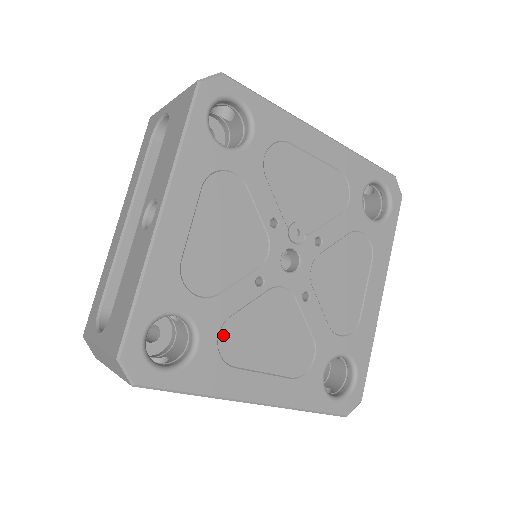
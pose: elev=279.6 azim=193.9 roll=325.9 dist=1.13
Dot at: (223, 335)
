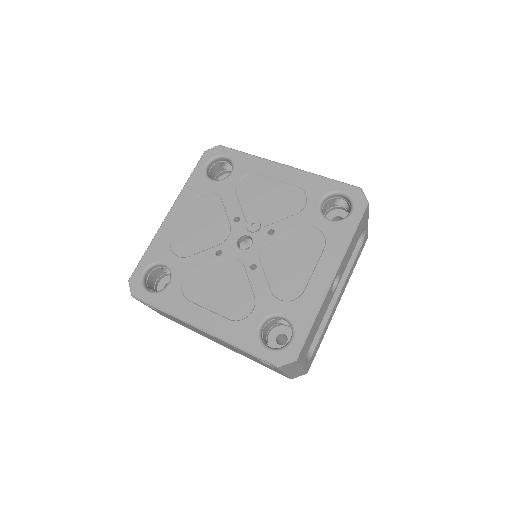
Dot at: (187, 280)
